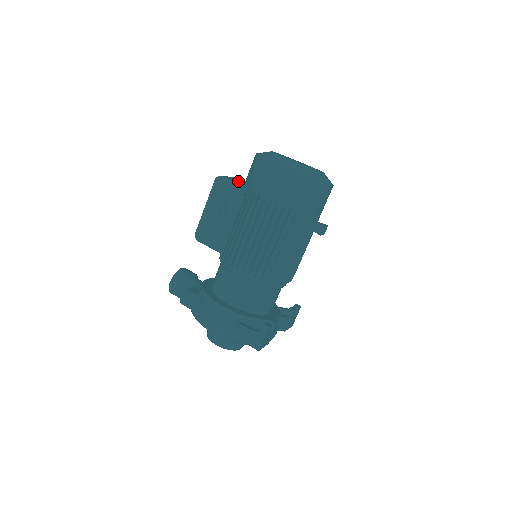
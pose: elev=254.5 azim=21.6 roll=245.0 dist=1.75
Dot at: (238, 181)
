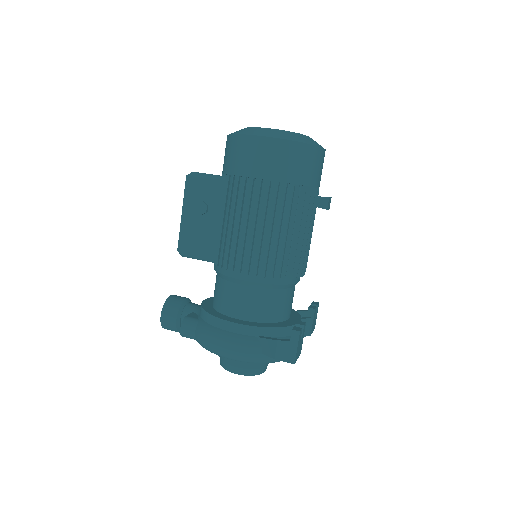
Dot at: occluded
